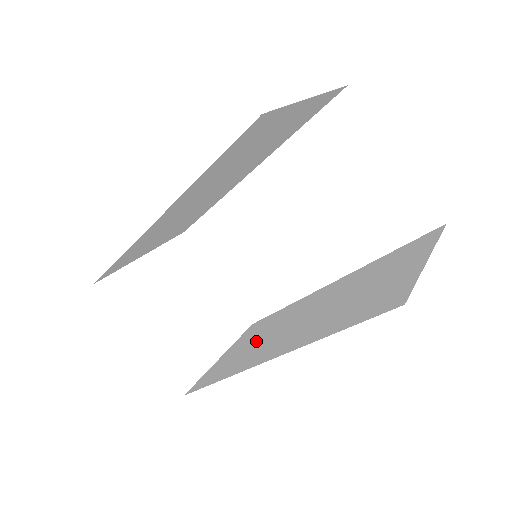
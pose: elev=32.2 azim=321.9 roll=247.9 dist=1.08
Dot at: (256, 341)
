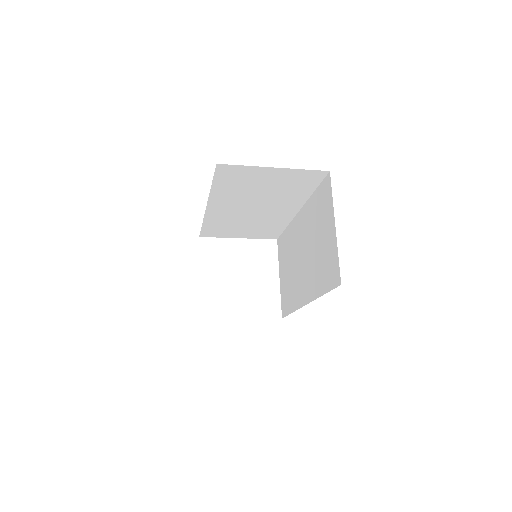
Dot at: occluded
